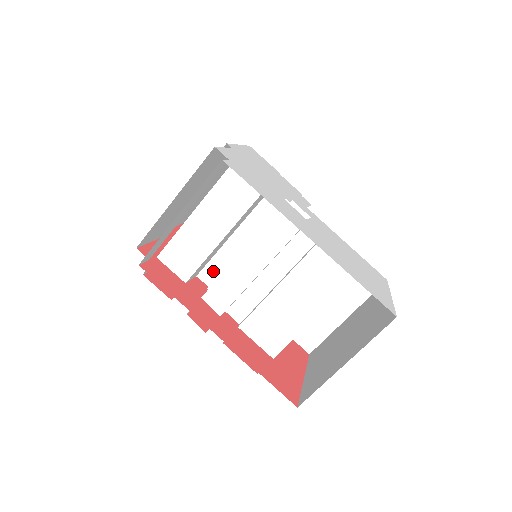
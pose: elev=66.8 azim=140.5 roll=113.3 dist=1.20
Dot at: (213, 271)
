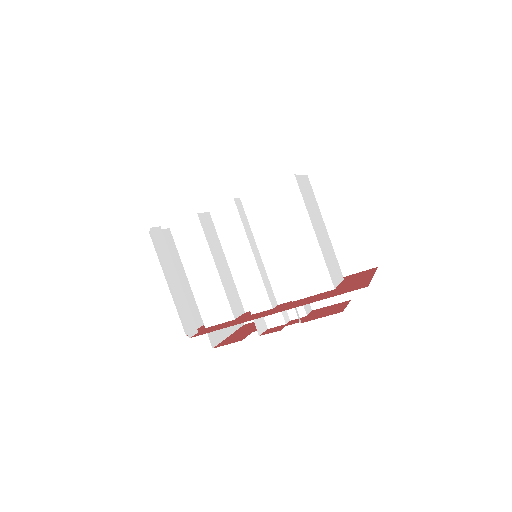
Dot at: occluded
